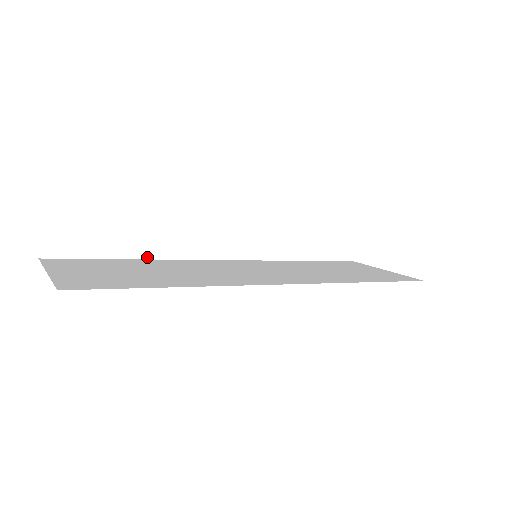
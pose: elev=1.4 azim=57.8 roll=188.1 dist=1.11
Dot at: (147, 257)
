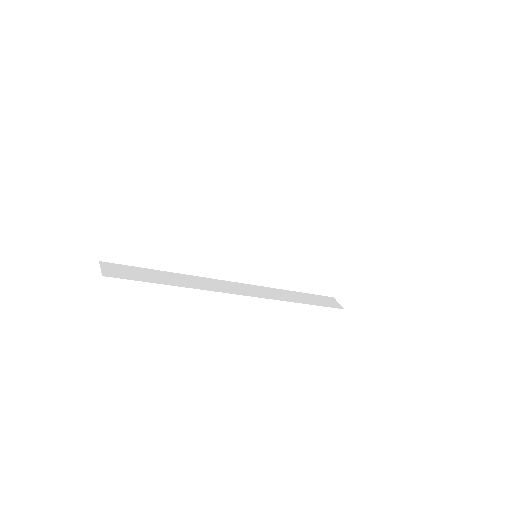
Dot at: (181, 286)
